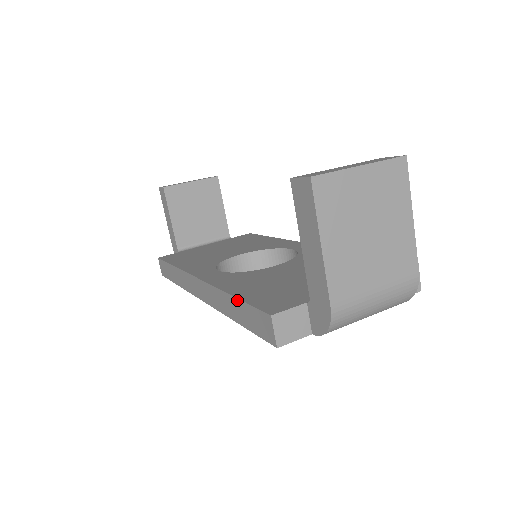
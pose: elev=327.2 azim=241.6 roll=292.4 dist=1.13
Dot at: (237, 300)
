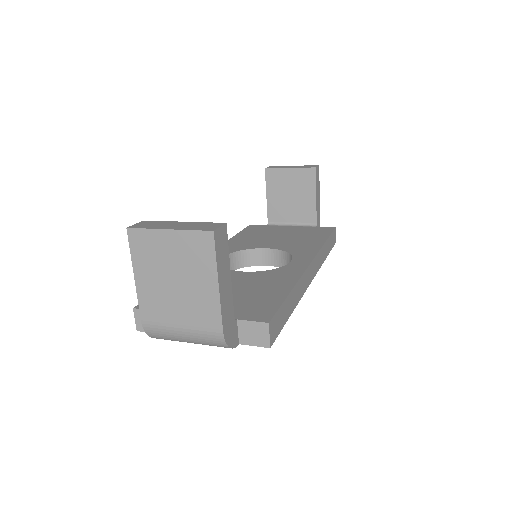
Dot at: occluded
